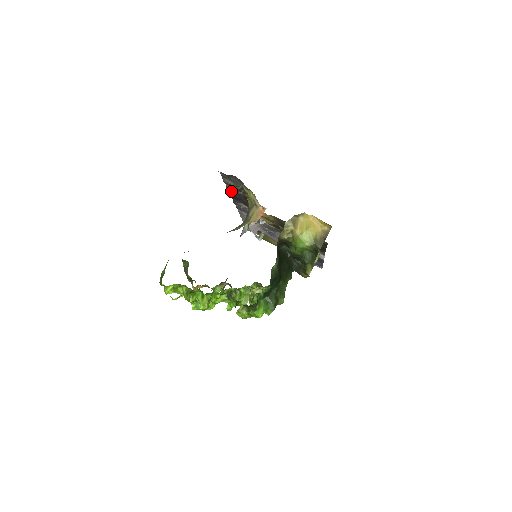
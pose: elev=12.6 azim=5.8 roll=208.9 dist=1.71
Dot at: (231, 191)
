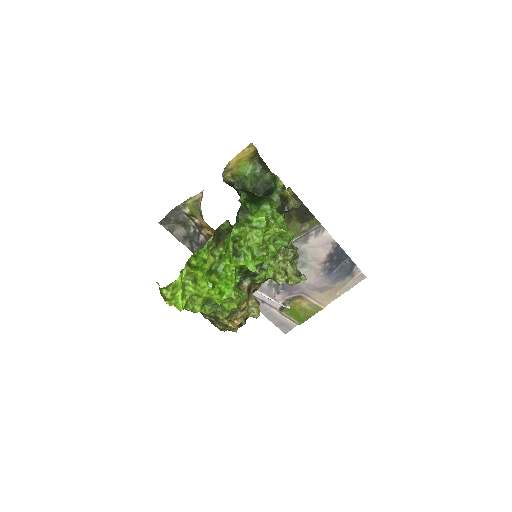
Dot at: occluded
